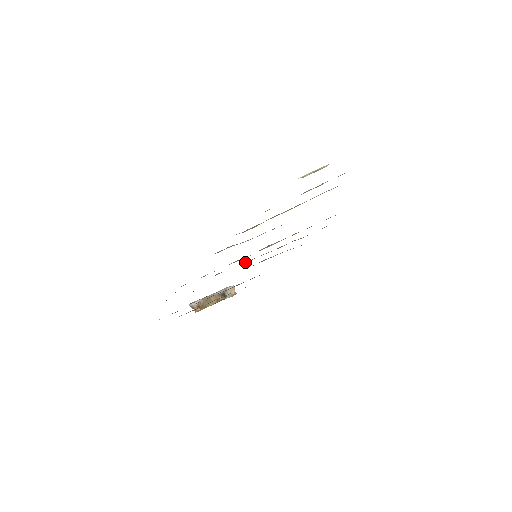
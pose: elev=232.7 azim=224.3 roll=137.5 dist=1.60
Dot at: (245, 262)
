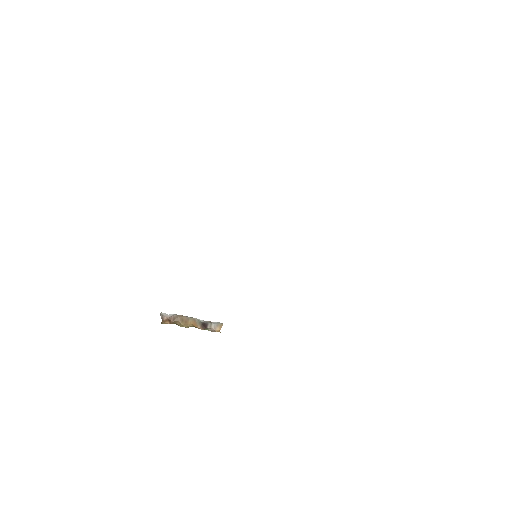
Dot at: occluded
